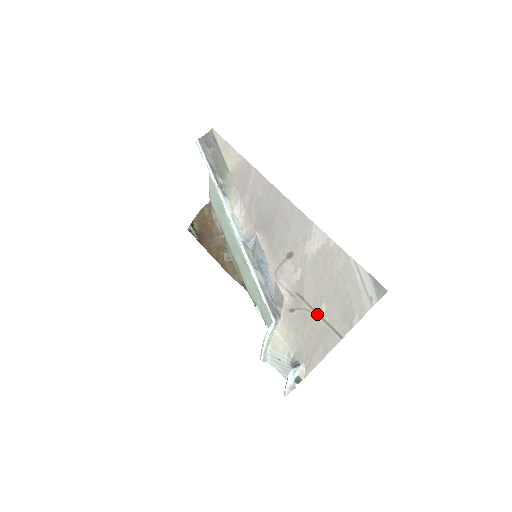
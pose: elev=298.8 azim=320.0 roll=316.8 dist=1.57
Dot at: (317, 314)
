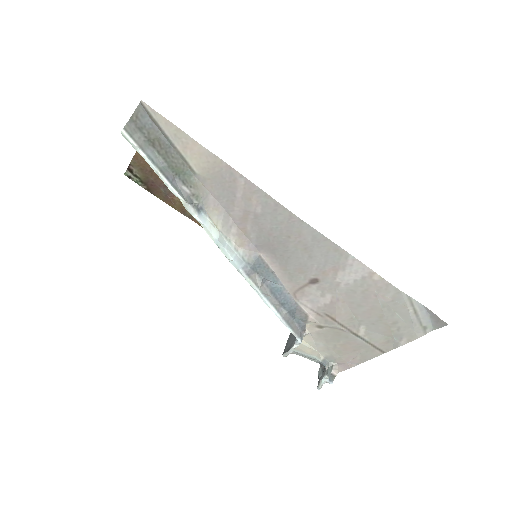
Dot at: (354, 334)
